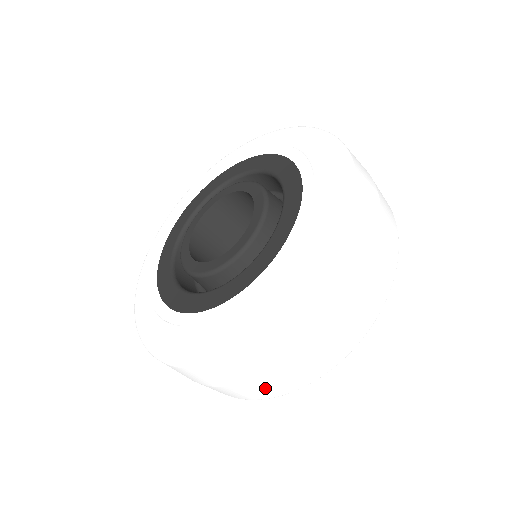
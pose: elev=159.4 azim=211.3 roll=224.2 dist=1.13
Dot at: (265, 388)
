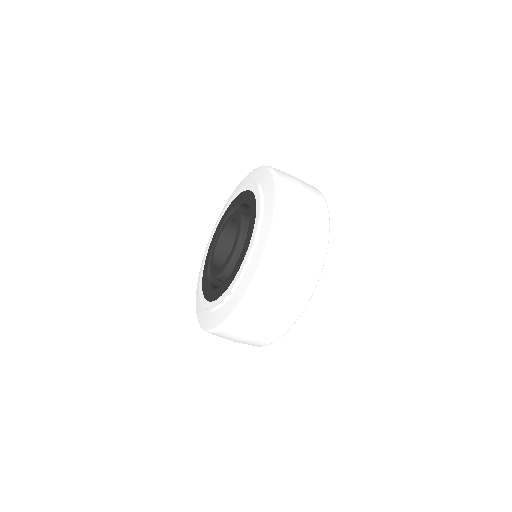
Dot at: (295, 294)
